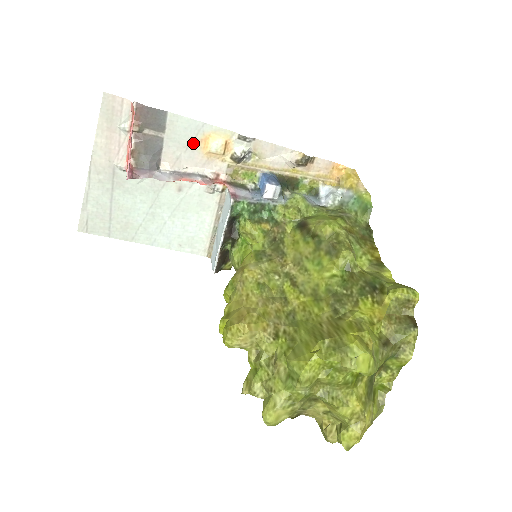
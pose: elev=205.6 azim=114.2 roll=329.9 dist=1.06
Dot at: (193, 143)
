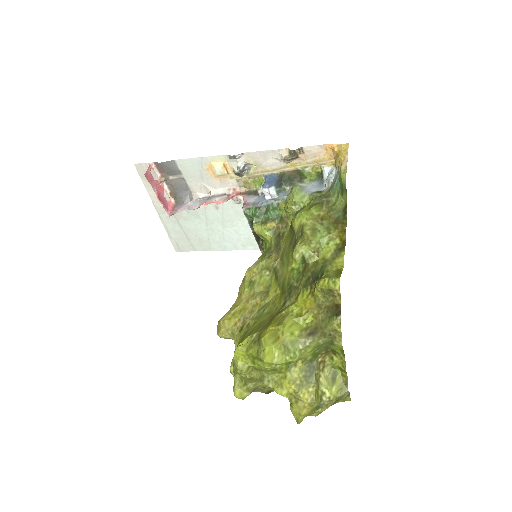
Dot at: (204, 174)
